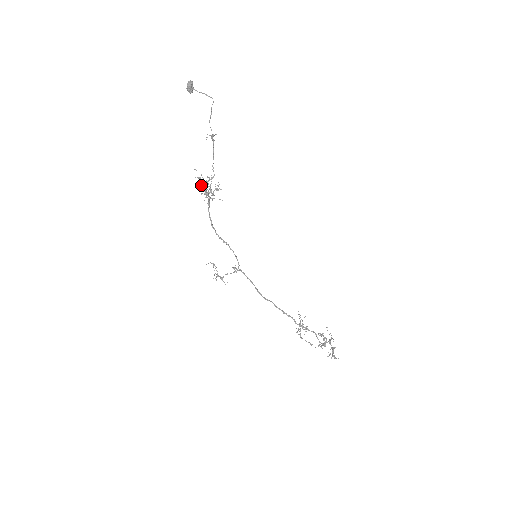
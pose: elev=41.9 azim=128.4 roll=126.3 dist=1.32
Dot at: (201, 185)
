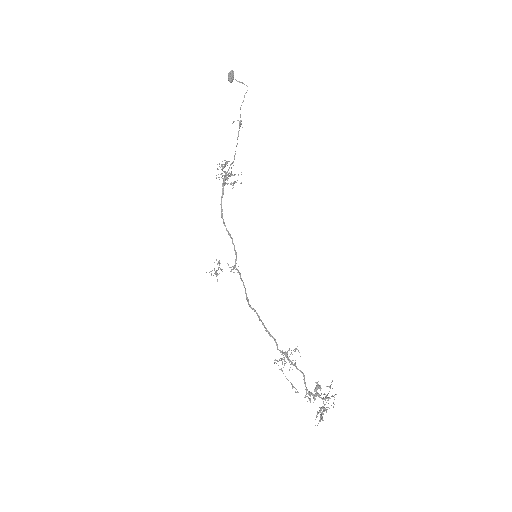
Dot at: occluded
